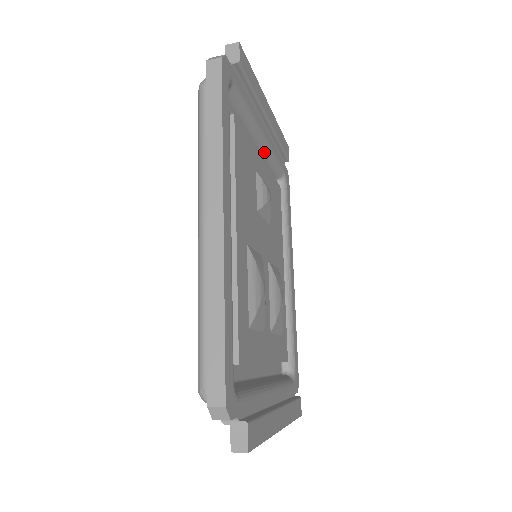
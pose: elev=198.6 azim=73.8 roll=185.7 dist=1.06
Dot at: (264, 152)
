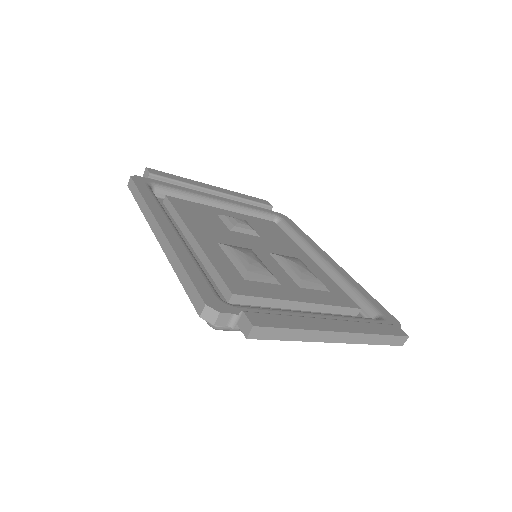
Dot at: (233, 210)
